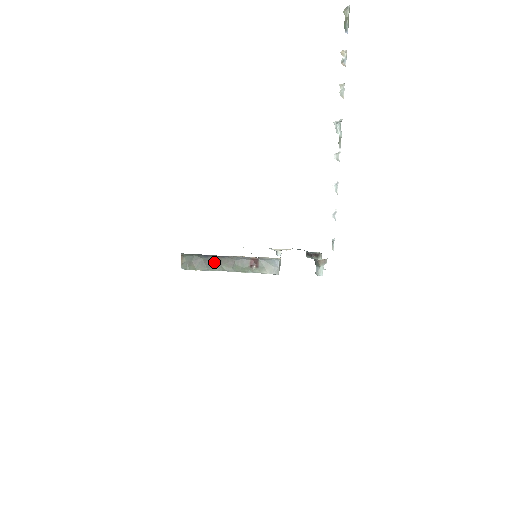
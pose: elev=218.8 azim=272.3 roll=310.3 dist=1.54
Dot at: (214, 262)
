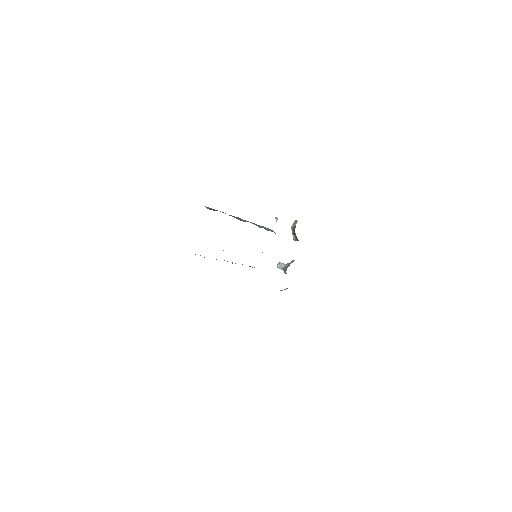
Dot at: occluded
